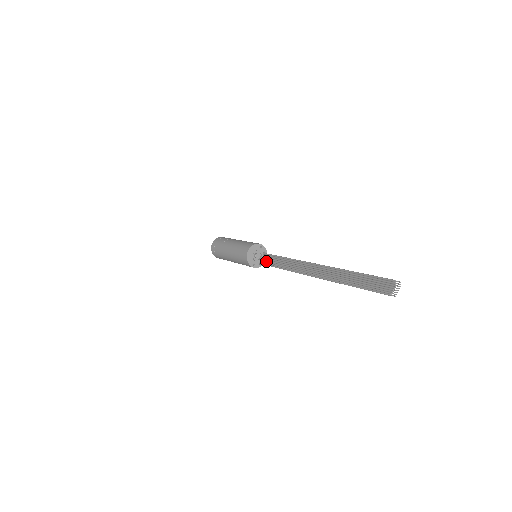
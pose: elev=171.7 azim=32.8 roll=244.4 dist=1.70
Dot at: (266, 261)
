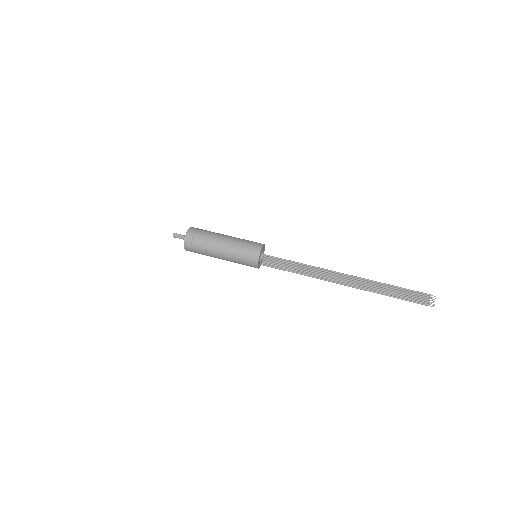
Dot at: (268, 262)
